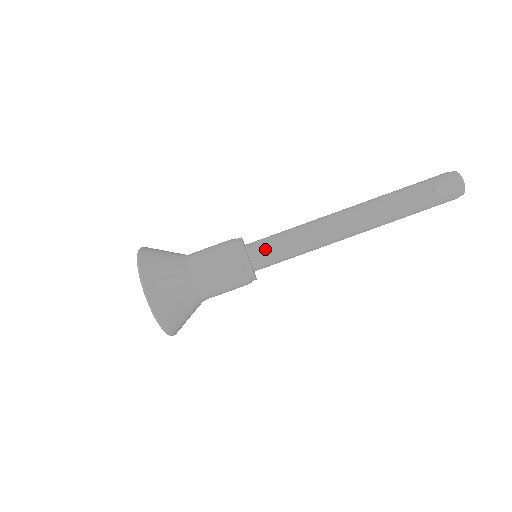
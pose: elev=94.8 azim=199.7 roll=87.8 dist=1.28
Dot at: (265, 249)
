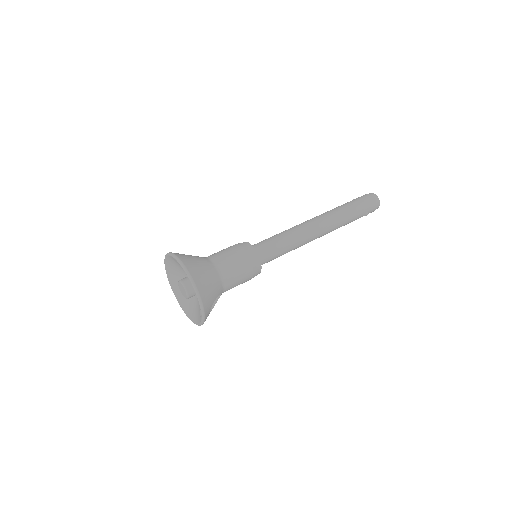
Dot at: (269, 259)
